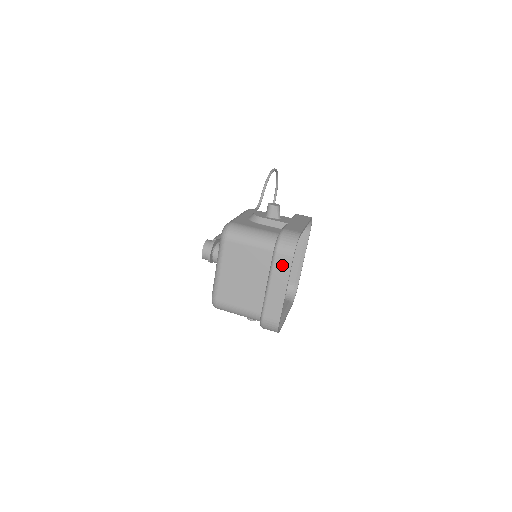
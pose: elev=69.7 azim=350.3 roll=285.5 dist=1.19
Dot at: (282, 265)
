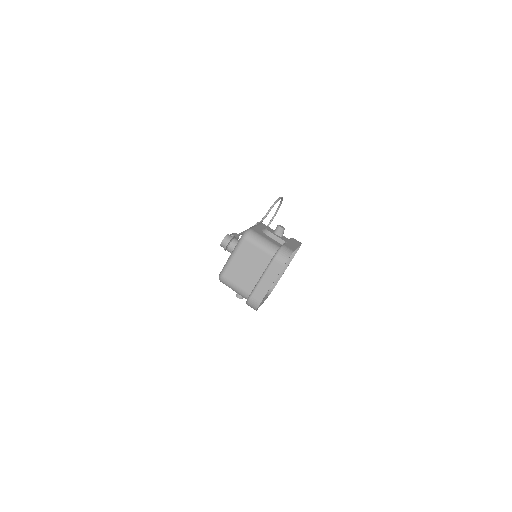
Dot at: (276, 267)
